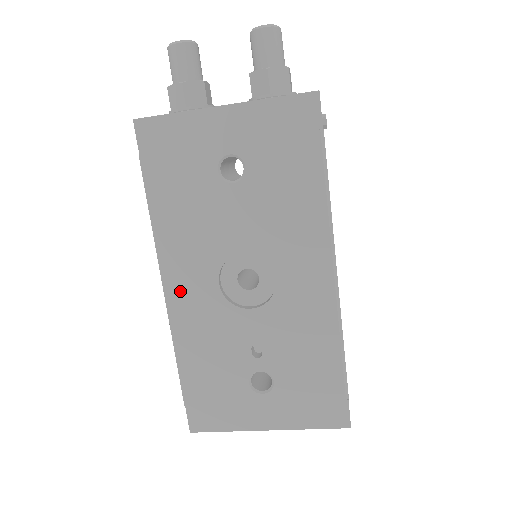
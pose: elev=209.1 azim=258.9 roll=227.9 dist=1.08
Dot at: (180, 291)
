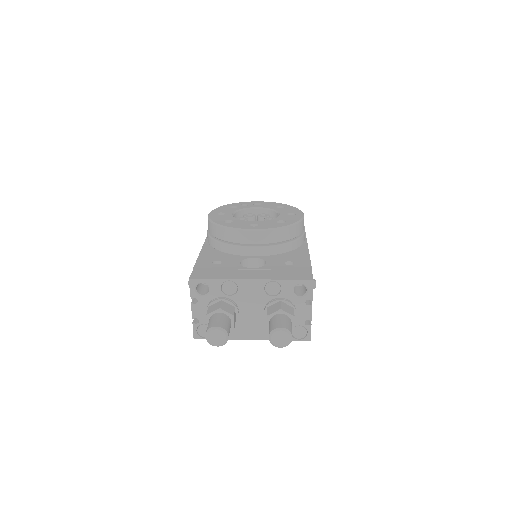
Dot at: occluded
